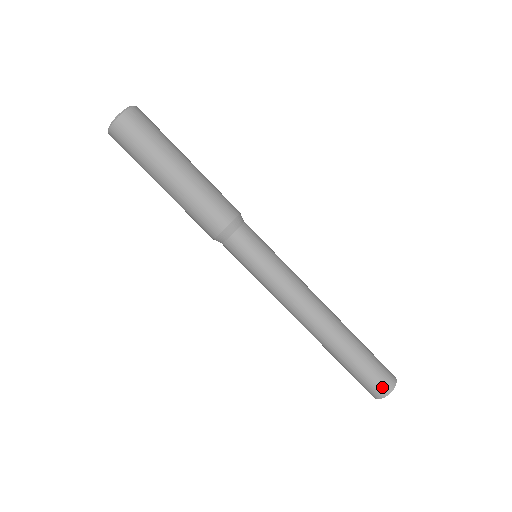
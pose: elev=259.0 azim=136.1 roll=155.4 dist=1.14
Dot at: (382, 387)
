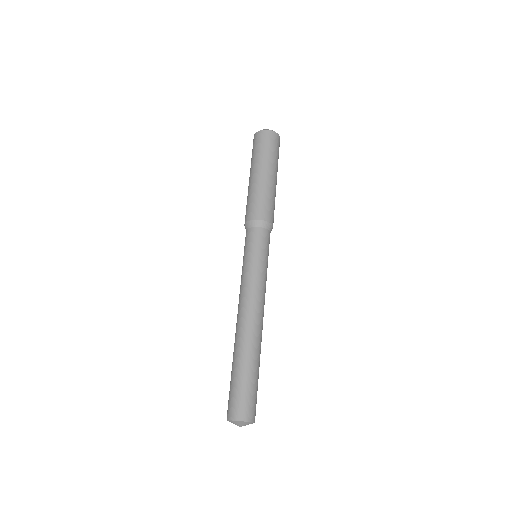
Dot at: (249, 411)
